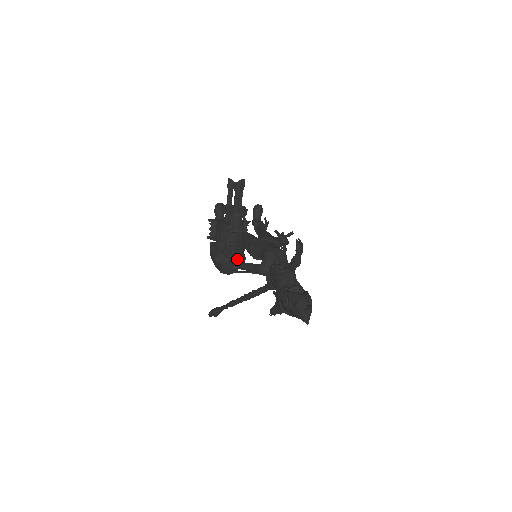
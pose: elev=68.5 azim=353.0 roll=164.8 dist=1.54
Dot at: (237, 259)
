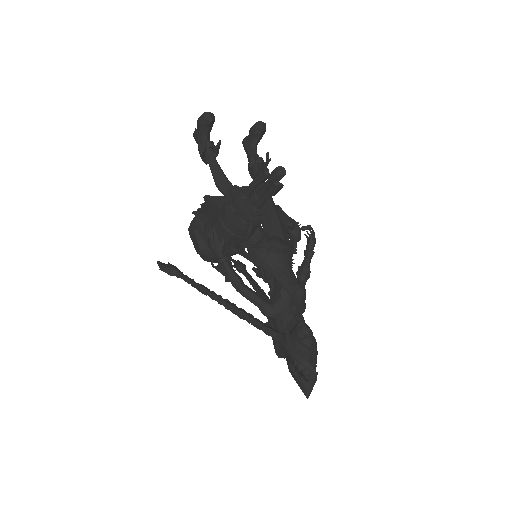
Dot at: (237, 279)
